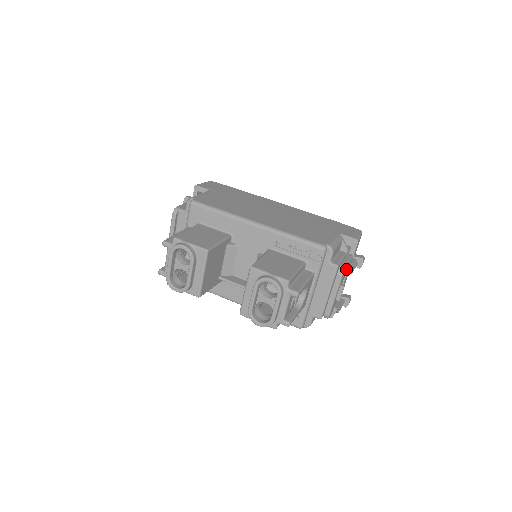
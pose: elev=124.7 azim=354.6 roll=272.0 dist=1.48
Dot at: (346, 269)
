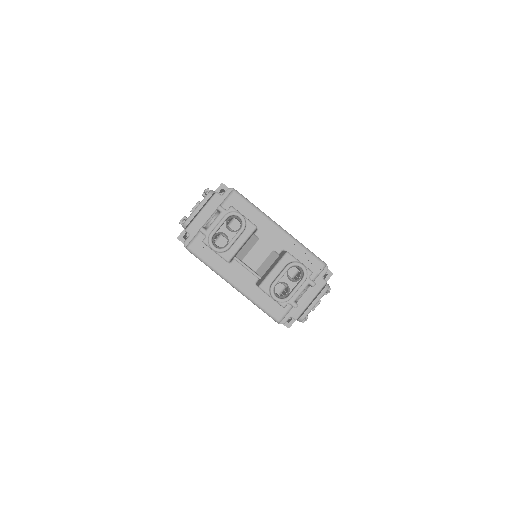
Dot at: occluded
